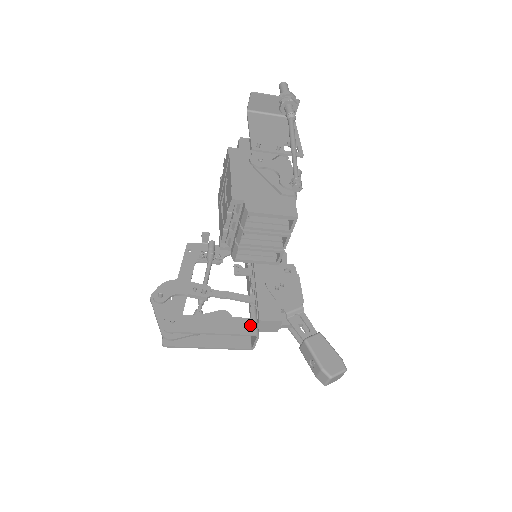
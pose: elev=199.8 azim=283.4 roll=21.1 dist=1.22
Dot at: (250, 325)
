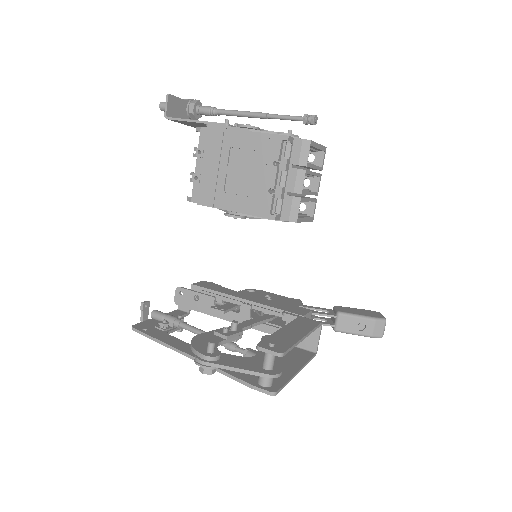
Dot at: (307, 320)
